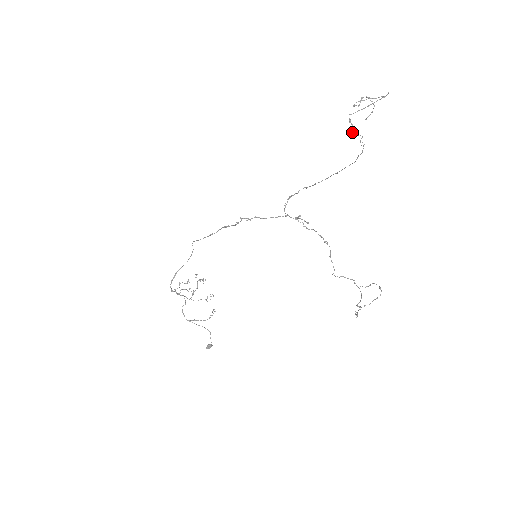
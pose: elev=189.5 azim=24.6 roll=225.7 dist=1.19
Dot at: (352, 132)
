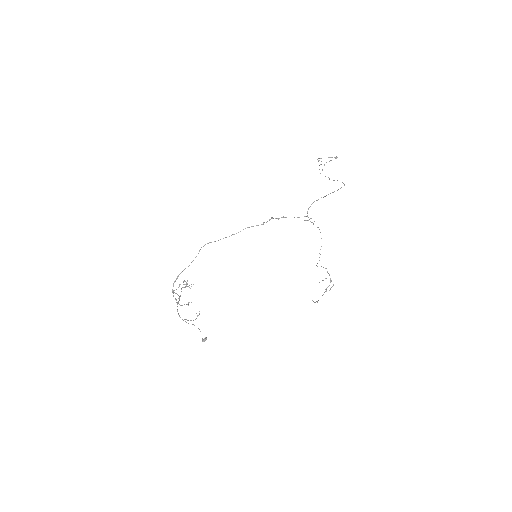
Dot at: occluded
